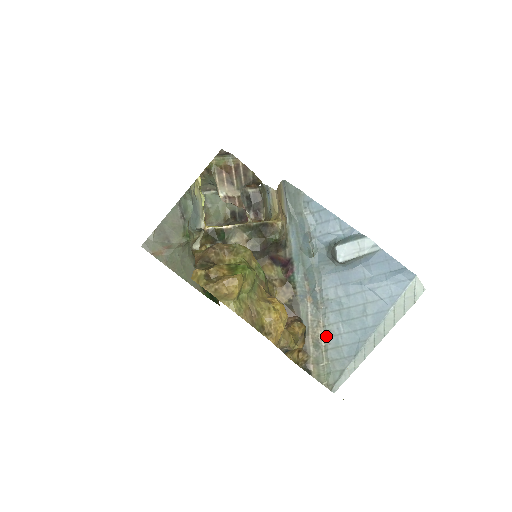
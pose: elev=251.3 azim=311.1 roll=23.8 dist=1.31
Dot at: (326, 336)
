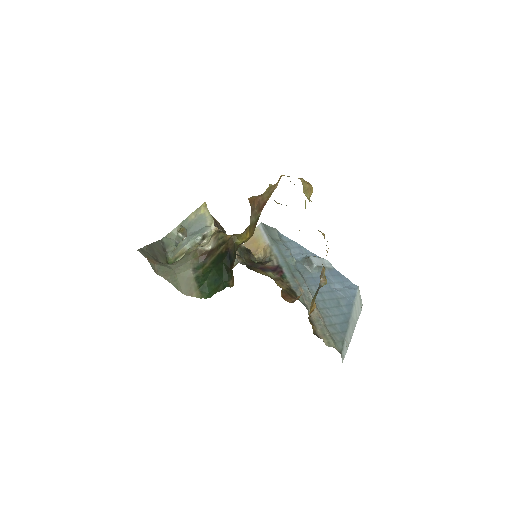
Dot at: (322, 316)
